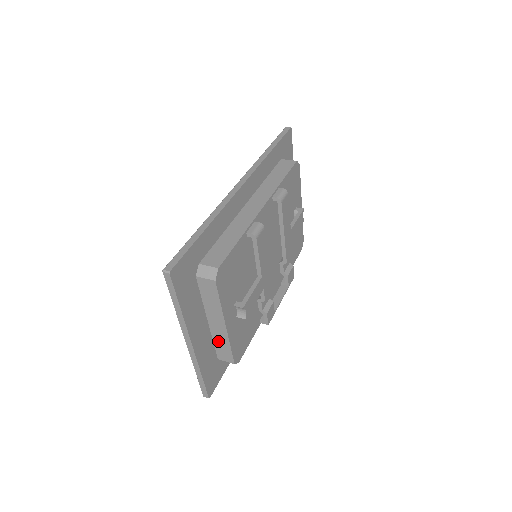
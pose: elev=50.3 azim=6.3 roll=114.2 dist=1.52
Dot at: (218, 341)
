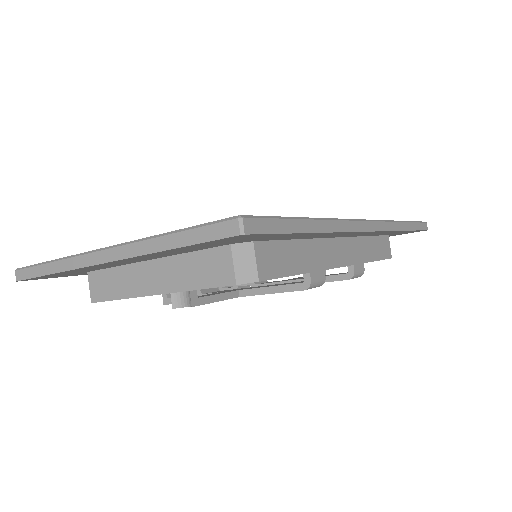
Dot at: (120, 276)
